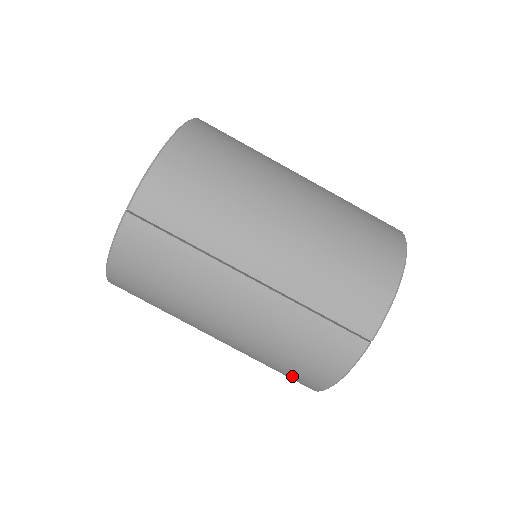
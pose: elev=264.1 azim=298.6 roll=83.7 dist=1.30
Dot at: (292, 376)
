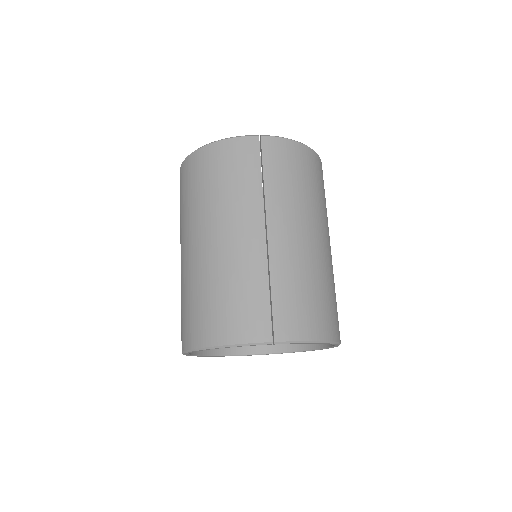
Dot at: (196, 319)
